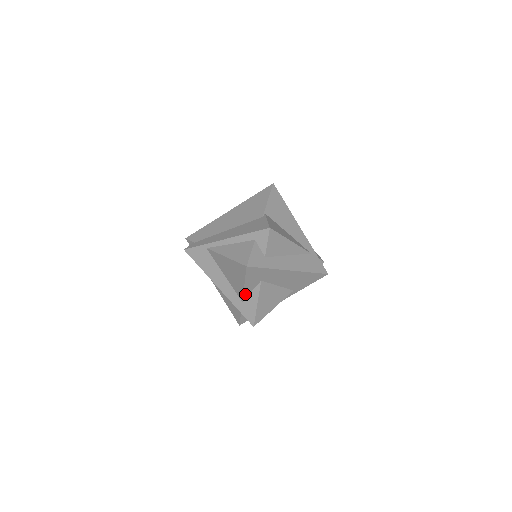
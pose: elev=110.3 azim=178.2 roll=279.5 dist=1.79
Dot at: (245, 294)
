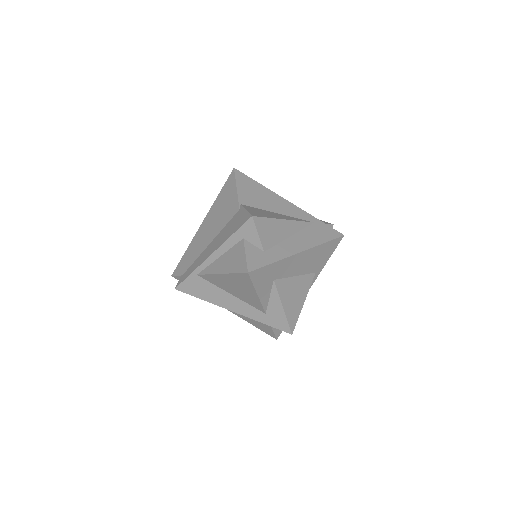
Dot at: (264, 304)
